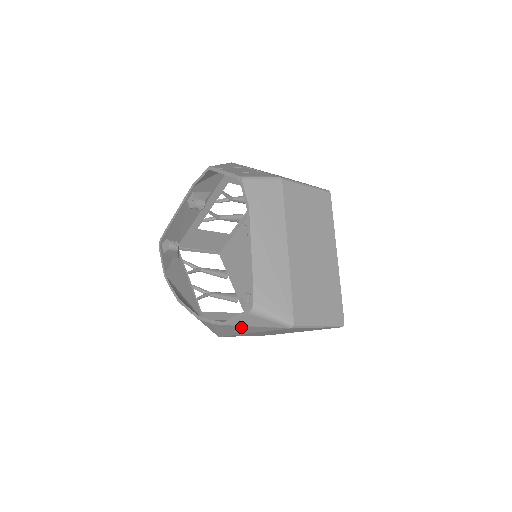
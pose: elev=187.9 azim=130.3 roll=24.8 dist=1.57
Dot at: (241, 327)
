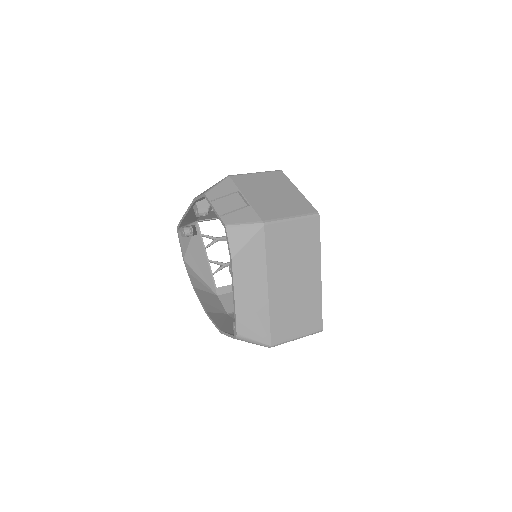
Dot at: occluded
